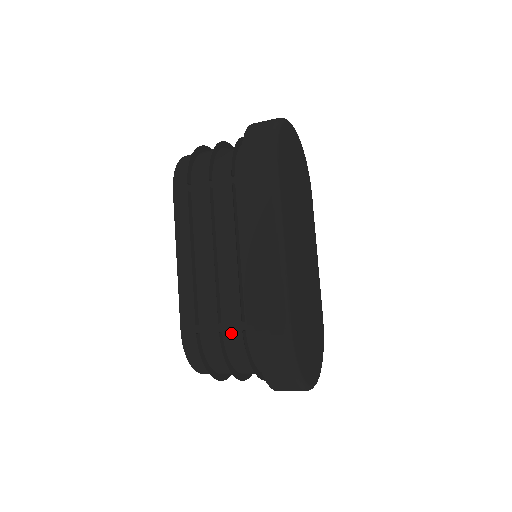
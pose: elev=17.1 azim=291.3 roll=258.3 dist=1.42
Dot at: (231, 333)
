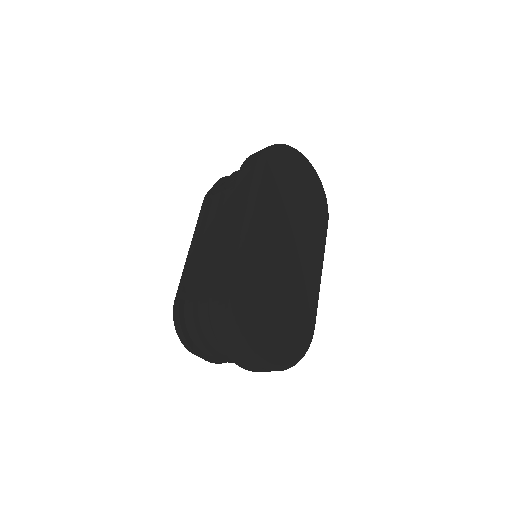
Dot at: (204, 298)
